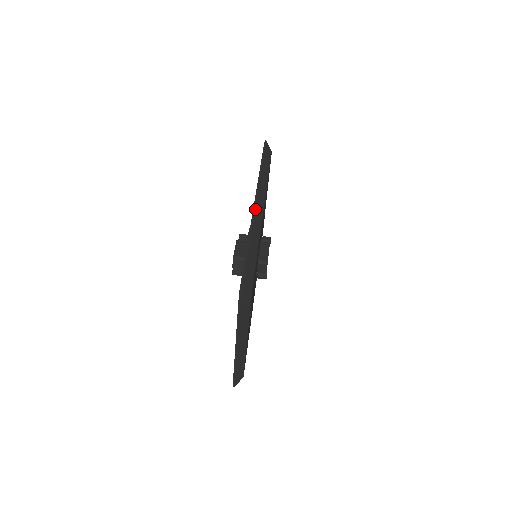
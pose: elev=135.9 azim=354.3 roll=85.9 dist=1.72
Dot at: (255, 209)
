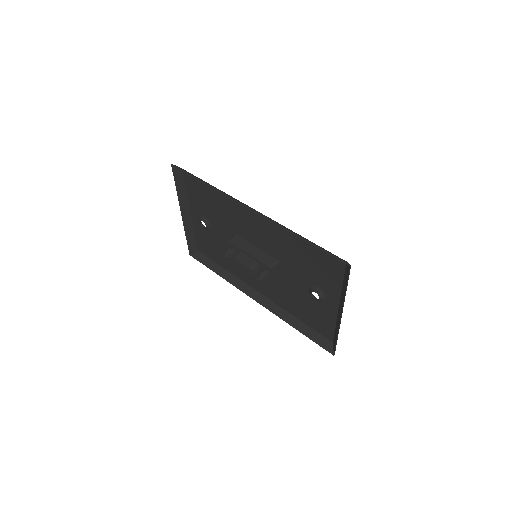
Dot at: (258, 213)
